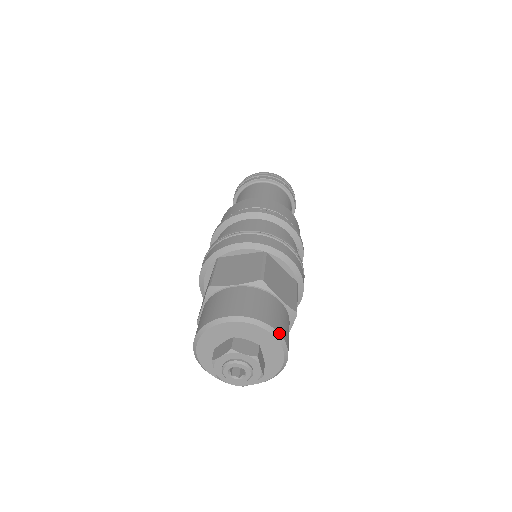
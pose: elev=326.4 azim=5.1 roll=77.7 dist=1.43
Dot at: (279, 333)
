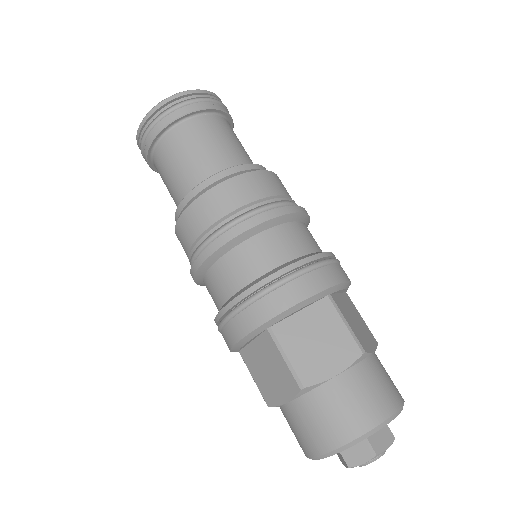
Dot at: occluded
